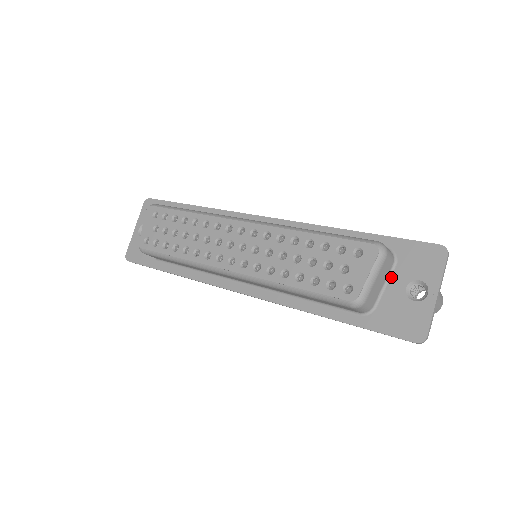
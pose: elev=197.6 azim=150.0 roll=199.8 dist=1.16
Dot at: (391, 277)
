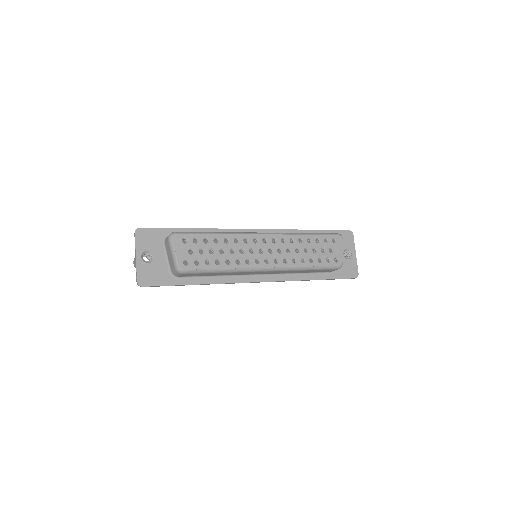
Dot at: occluded
